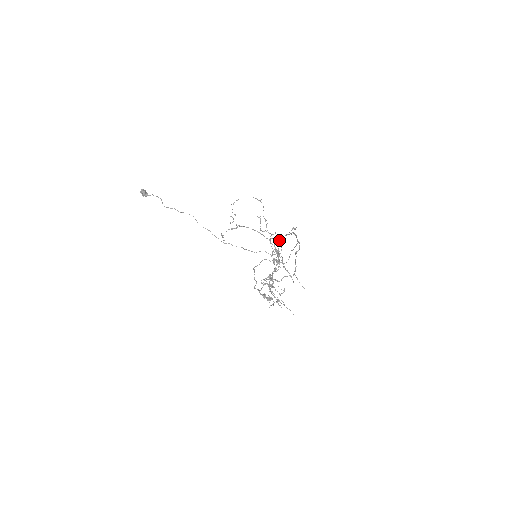
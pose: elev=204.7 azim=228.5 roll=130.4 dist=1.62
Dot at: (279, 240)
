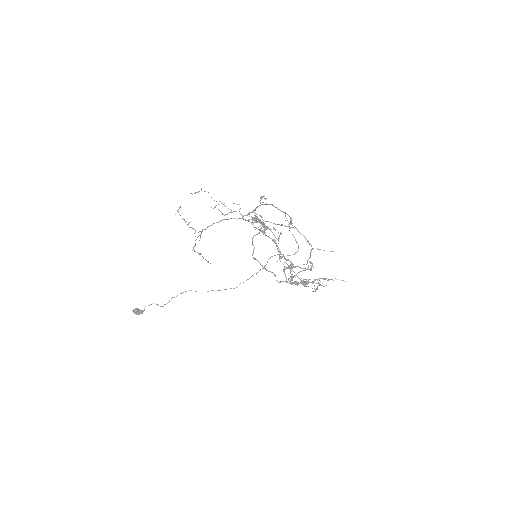
Dot at: occluded
